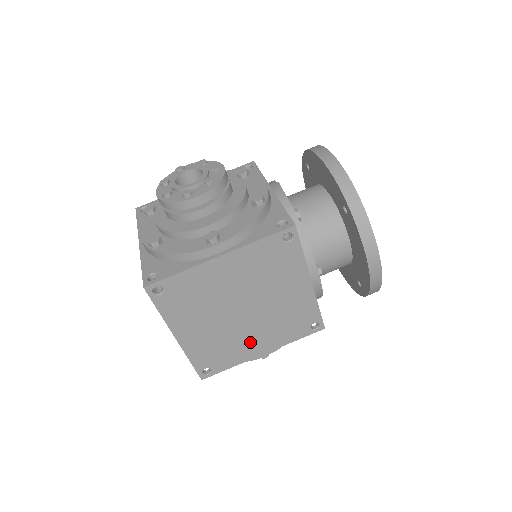
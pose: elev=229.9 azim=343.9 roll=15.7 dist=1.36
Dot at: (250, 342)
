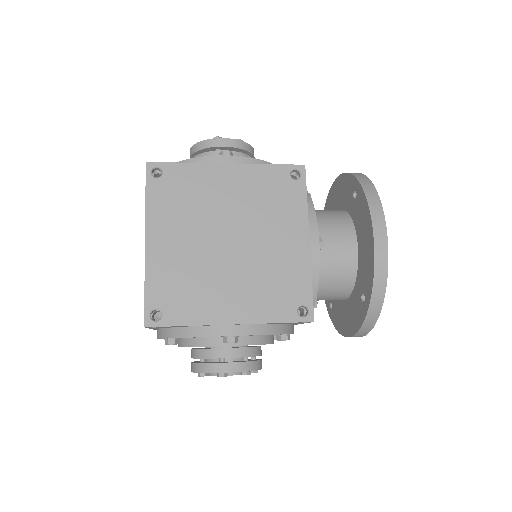
Dot at: (221, 294)
